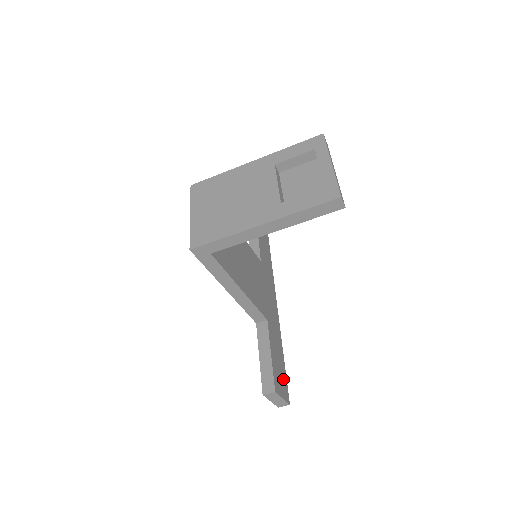
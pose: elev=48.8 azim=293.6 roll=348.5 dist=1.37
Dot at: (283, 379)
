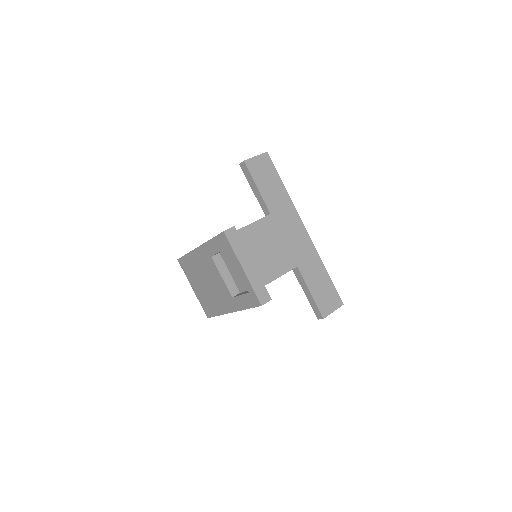
Dot at: (331, 293)
